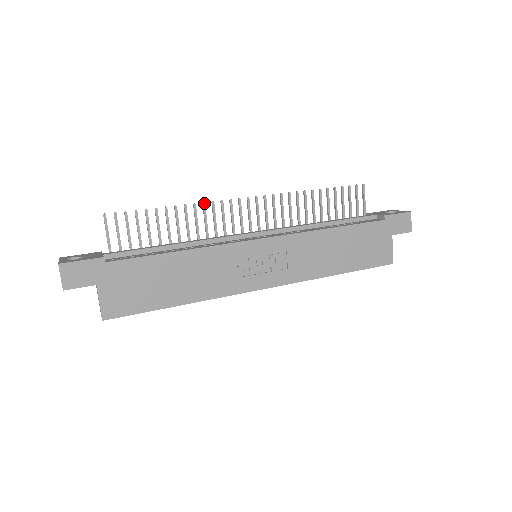
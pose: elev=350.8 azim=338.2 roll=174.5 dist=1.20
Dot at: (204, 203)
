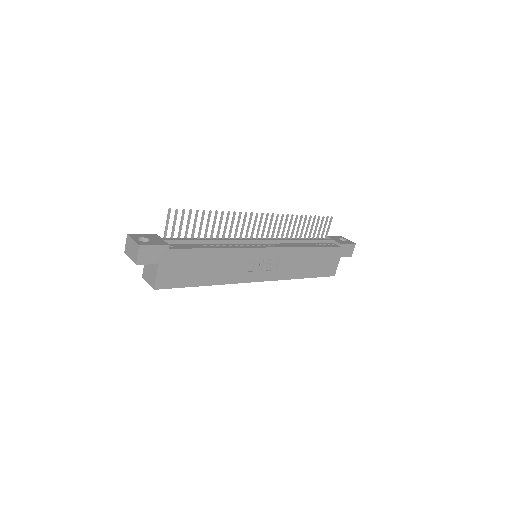
Dot at: (235, 212)
